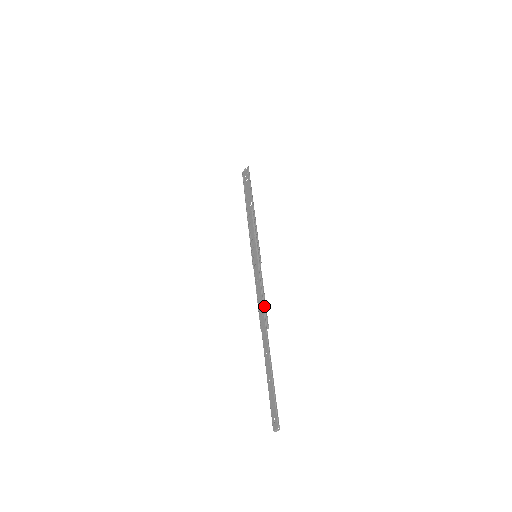
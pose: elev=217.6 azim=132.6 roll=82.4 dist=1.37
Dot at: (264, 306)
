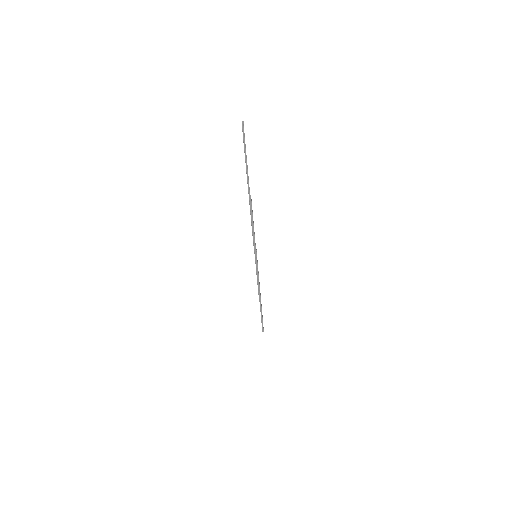
Dot at: occluded
